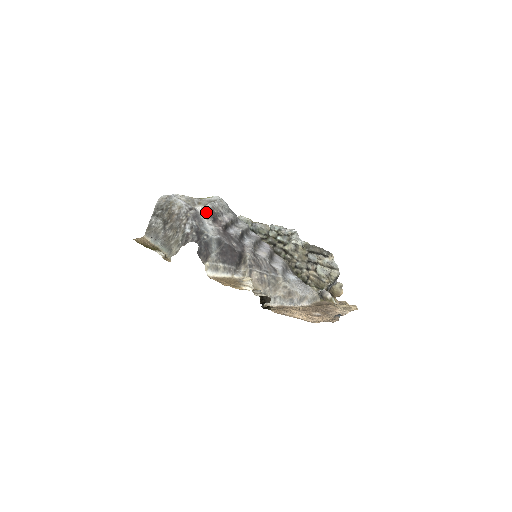
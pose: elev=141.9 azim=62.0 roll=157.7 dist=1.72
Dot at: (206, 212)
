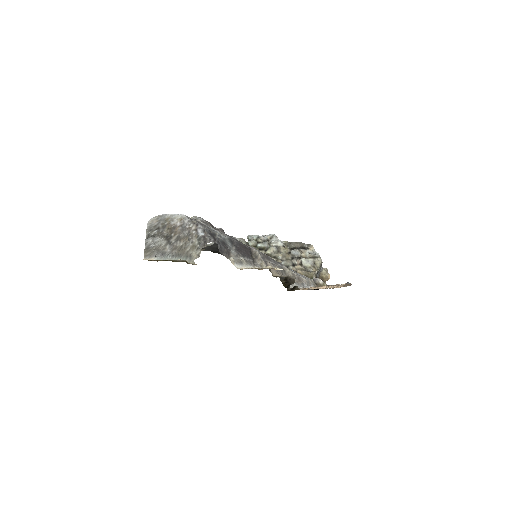
Dot at: (203, 222)
